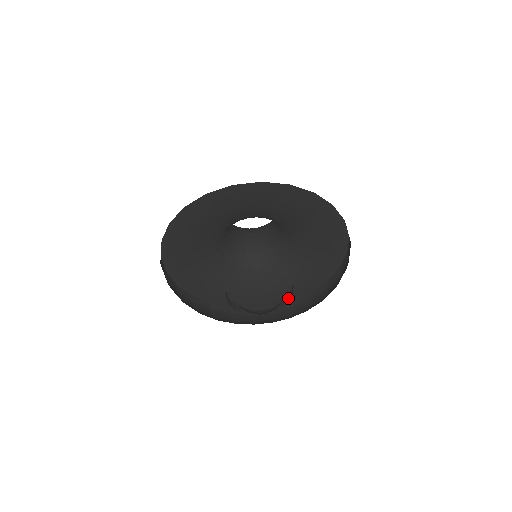
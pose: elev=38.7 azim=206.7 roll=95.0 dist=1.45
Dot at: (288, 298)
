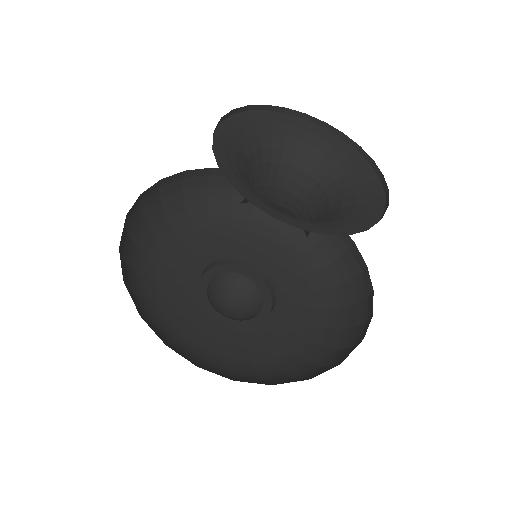
Dot at: (273, 306)
